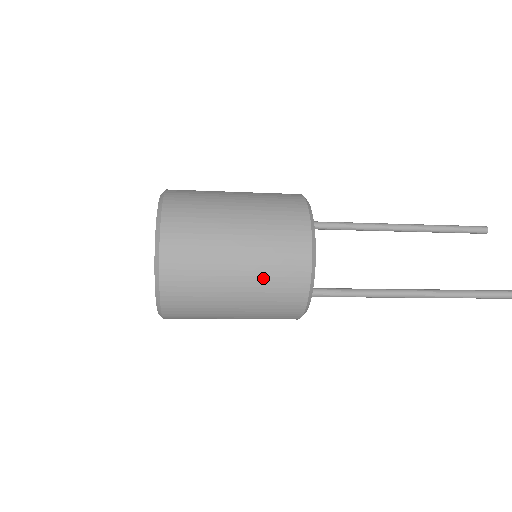
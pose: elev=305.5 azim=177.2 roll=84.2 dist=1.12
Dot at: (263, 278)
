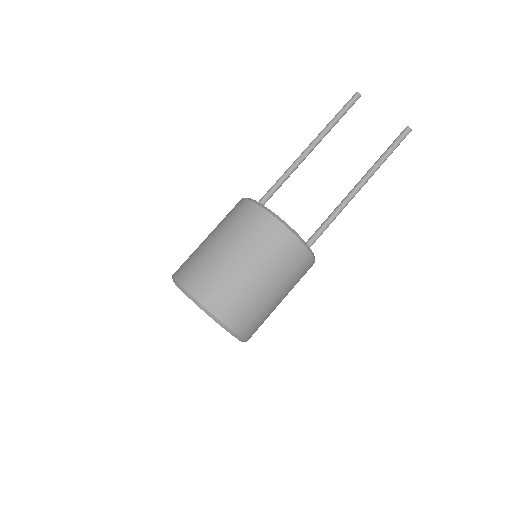
Dot at: (284, 276)
